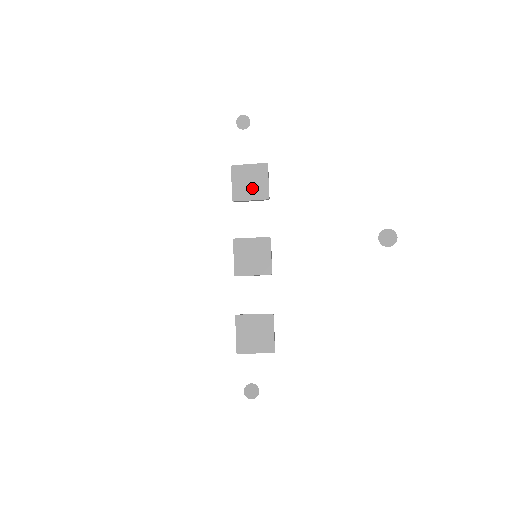
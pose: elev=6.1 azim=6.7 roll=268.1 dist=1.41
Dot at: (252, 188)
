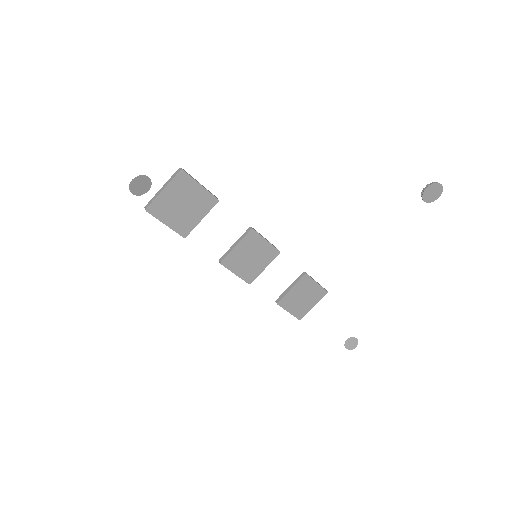
Dot at: (191, 208)
